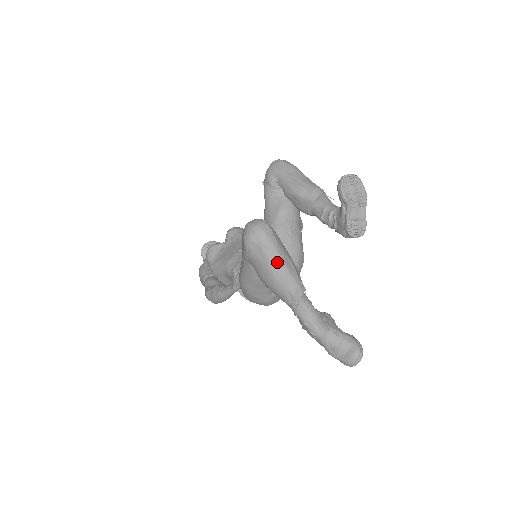
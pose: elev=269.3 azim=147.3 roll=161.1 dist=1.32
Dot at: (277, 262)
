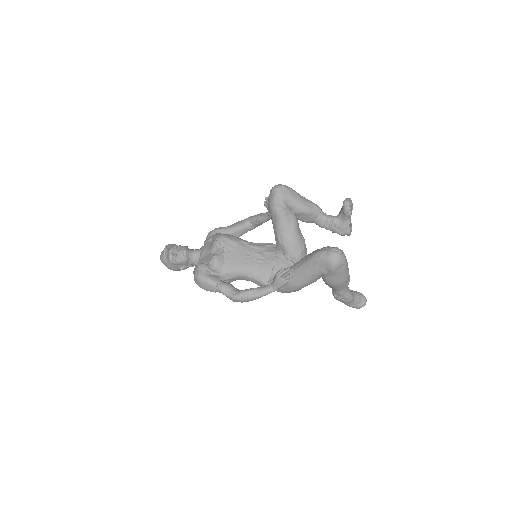
Dot at: (347, 271)
